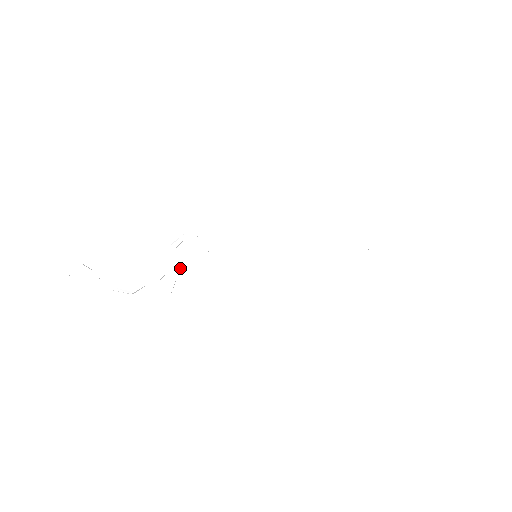
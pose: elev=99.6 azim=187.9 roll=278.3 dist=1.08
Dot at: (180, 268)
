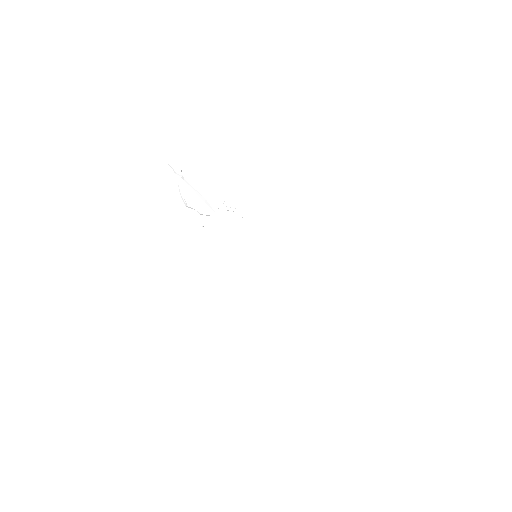
Dot at: (219, 221)
